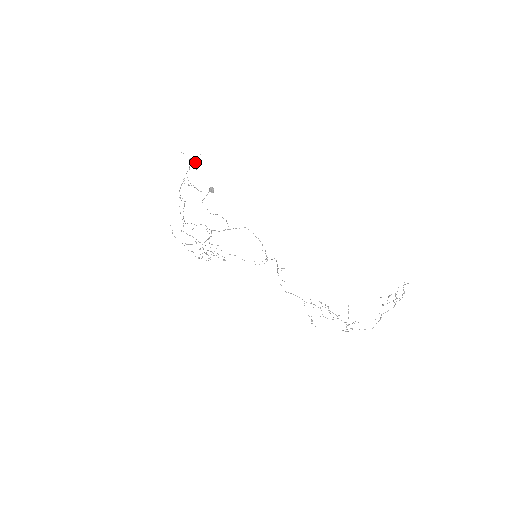
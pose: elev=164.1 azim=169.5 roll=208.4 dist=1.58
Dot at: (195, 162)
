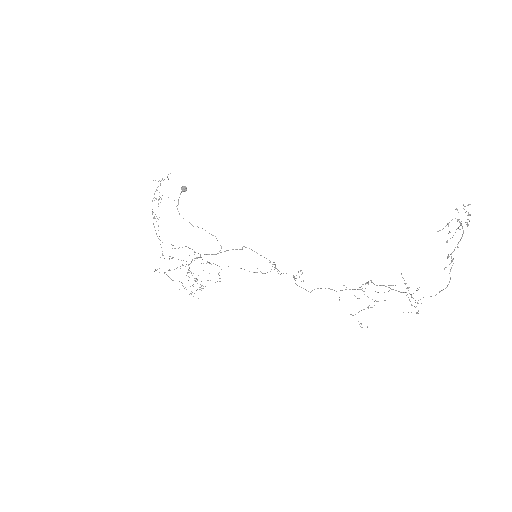
Dot at: occluded
